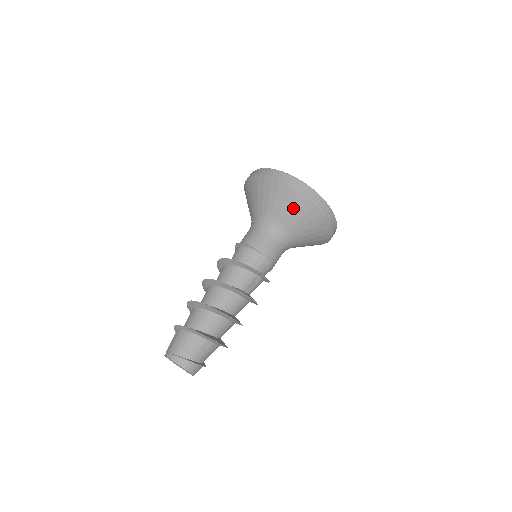
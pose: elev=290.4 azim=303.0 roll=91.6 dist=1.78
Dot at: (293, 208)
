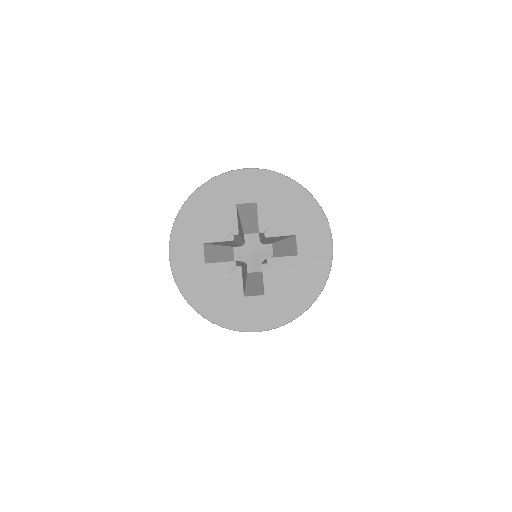
Dot at: occluded
